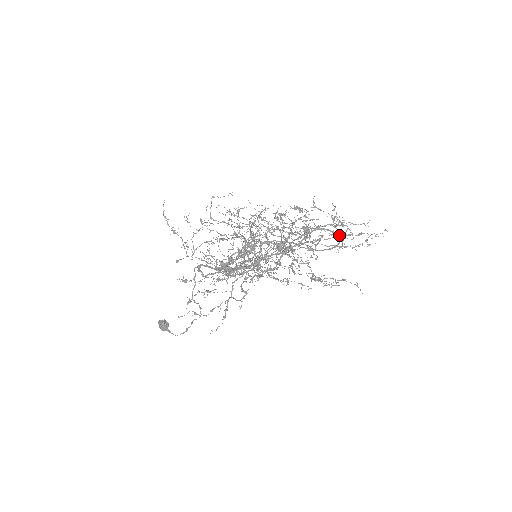
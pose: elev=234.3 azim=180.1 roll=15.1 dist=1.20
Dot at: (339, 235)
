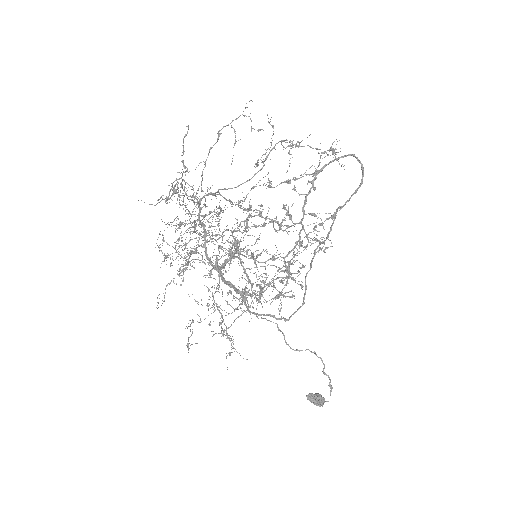
Dot at: (206, 160)
